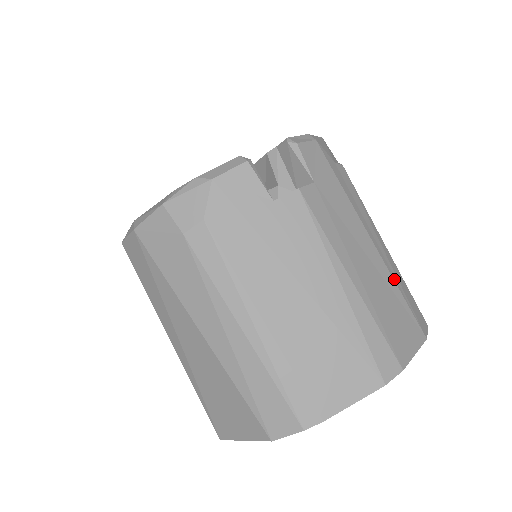
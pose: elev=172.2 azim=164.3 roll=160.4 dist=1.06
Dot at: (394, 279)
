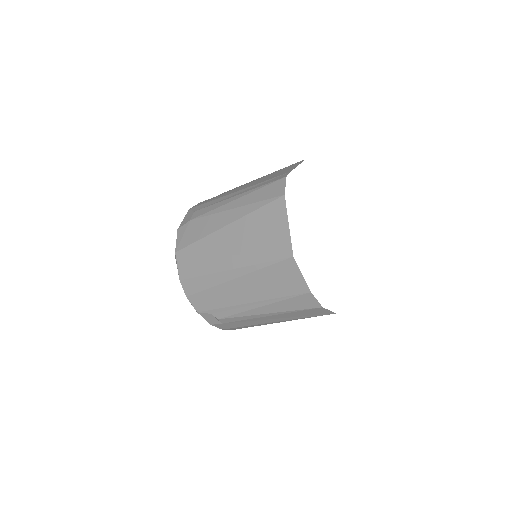
Dot at: occluded
